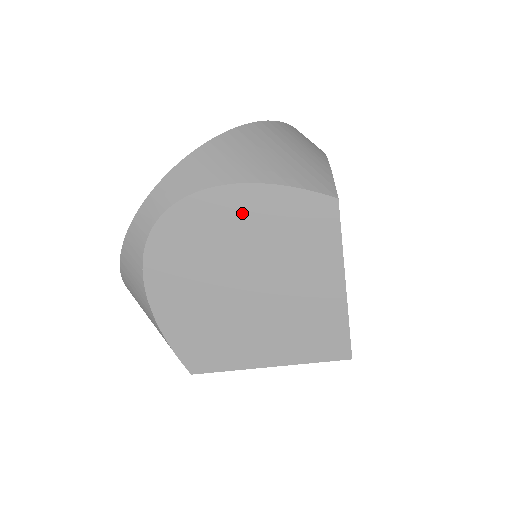
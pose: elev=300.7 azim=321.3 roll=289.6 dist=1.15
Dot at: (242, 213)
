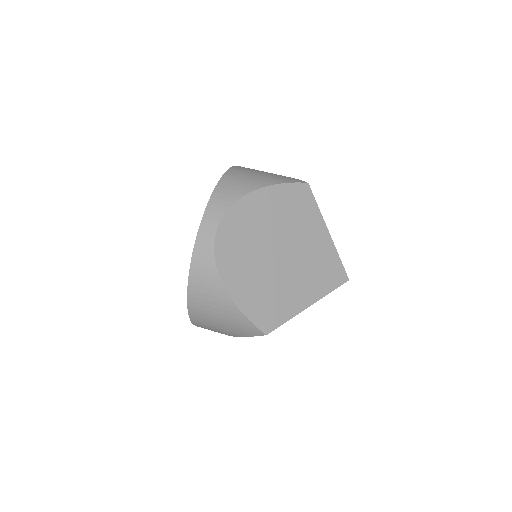
Dot at: (264, 207)
